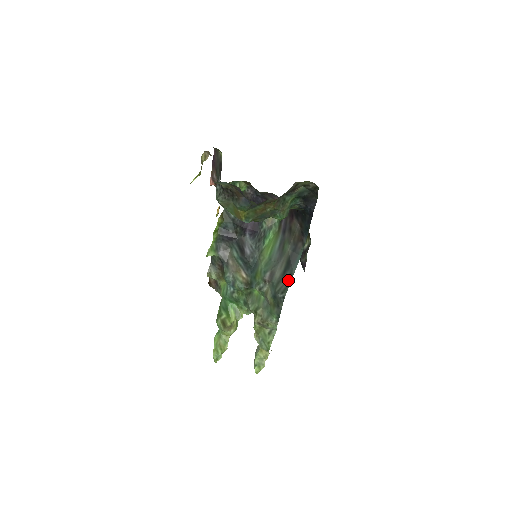
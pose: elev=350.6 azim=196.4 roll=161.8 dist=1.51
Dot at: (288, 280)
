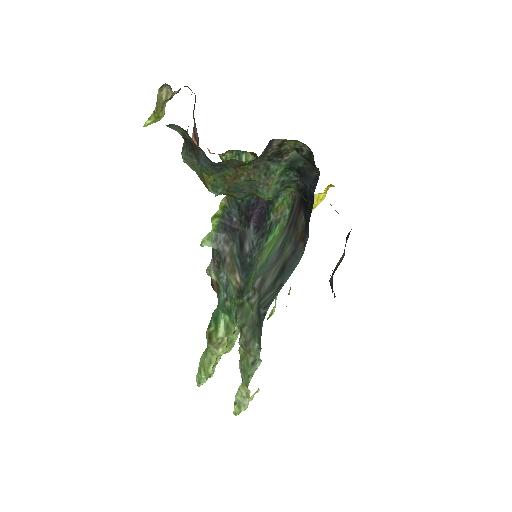
Dot at: (276, 292)
